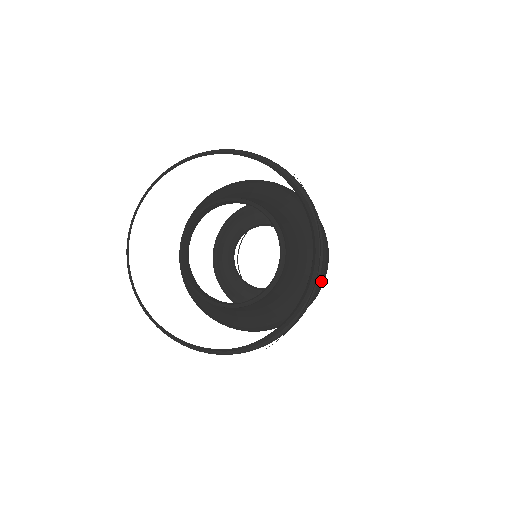
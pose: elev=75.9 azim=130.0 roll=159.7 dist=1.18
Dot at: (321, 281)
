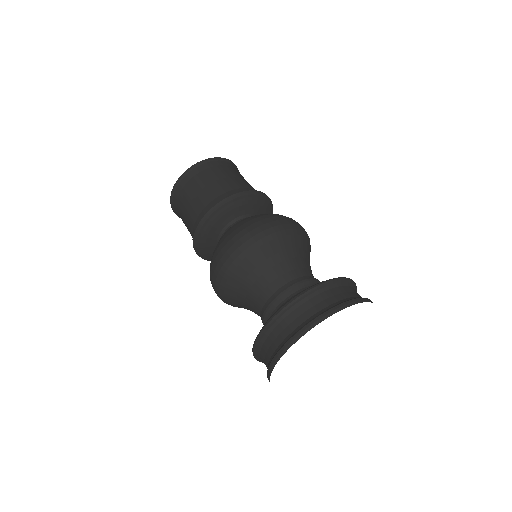
Dot at: occluded
